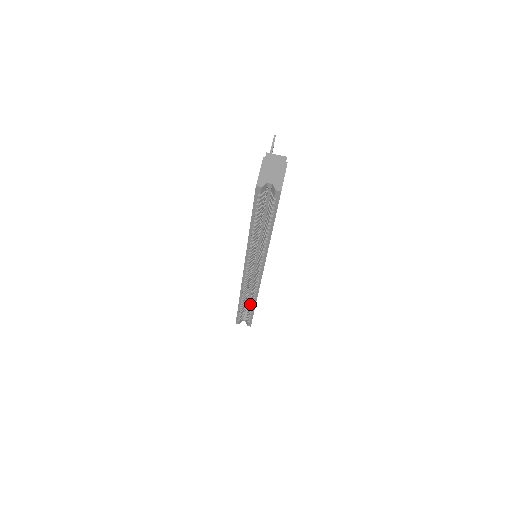
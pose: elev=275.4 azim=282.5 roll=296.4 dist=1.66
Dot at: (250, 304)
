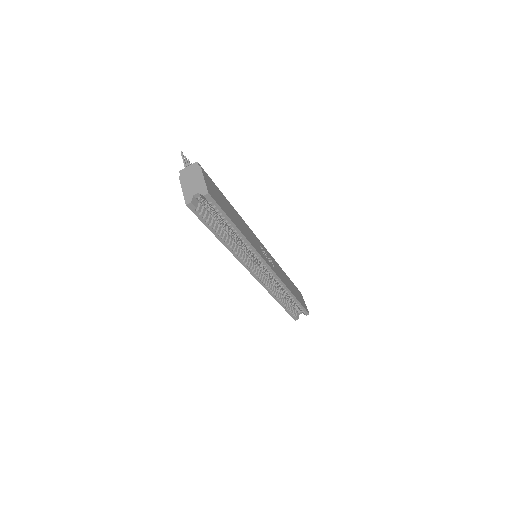
Dot at: (289, 297)
